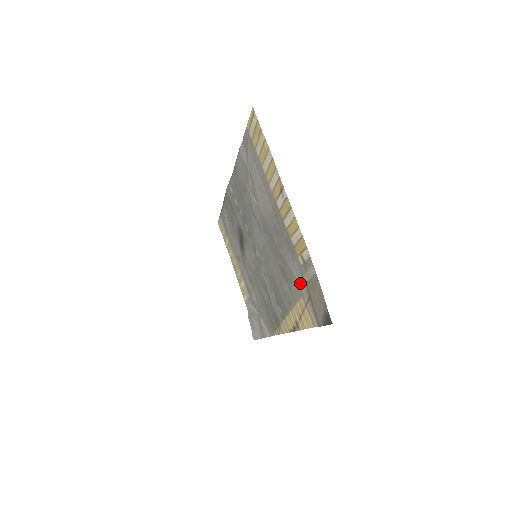
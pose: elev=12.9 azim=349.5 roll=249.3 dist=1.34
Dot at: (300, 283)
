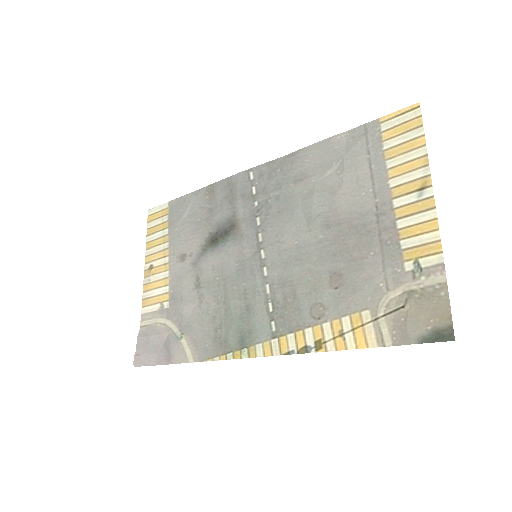
Dot at: (384, 292)
